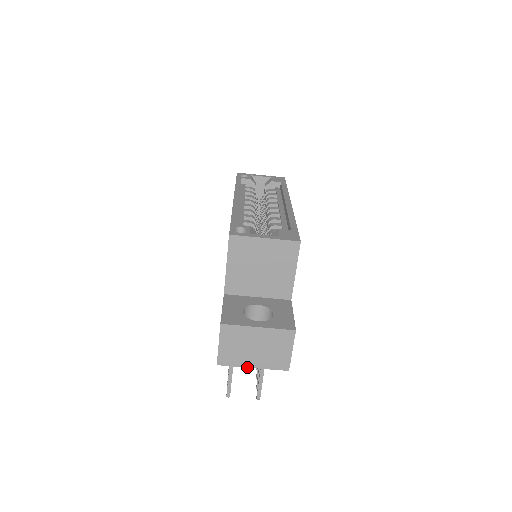
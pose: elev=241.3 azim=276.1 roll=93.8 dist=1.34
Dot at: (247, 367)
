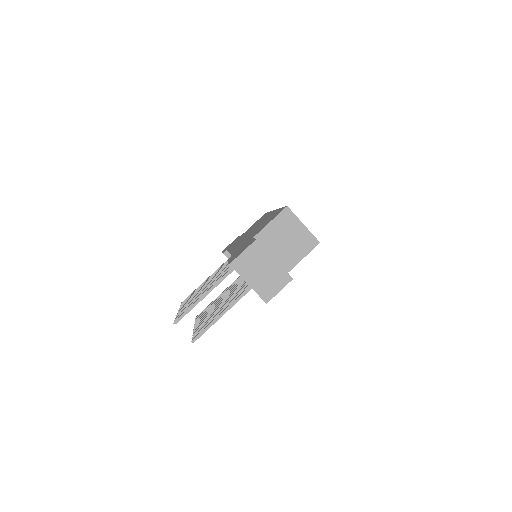
Dot at: (245, 281)
